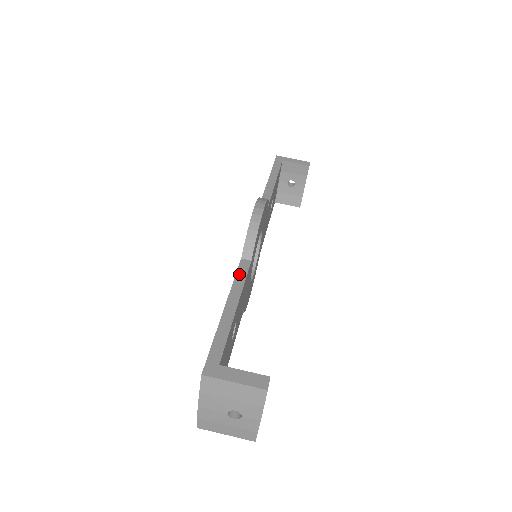
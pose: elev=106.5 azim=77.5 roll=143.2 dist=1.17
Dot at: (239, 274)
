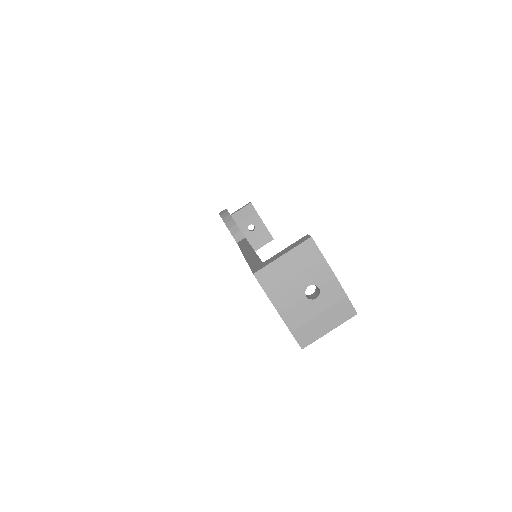
Dot at: (241, 245)
